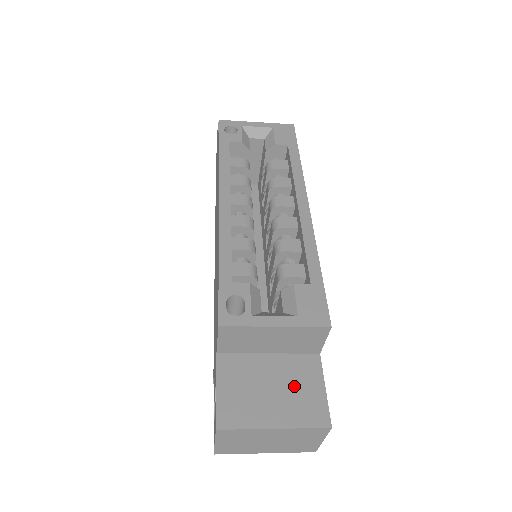
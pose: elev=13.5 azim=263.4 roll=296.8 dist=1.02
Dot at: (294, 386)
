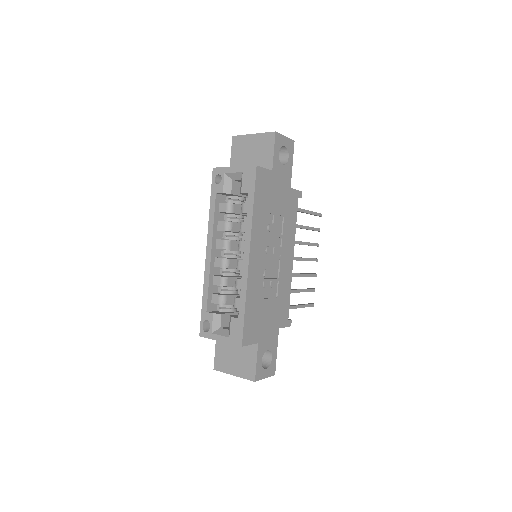
Dot at: (244, 358)
